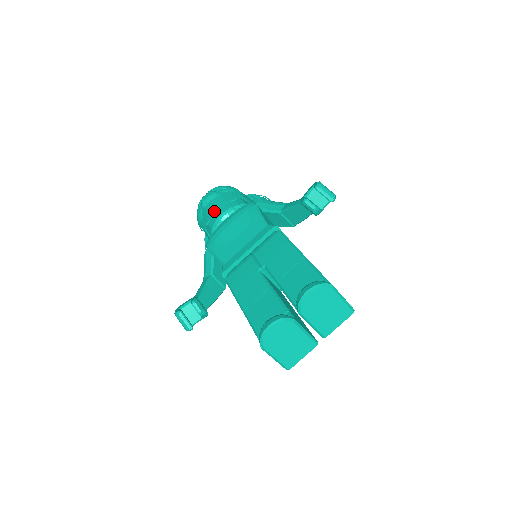
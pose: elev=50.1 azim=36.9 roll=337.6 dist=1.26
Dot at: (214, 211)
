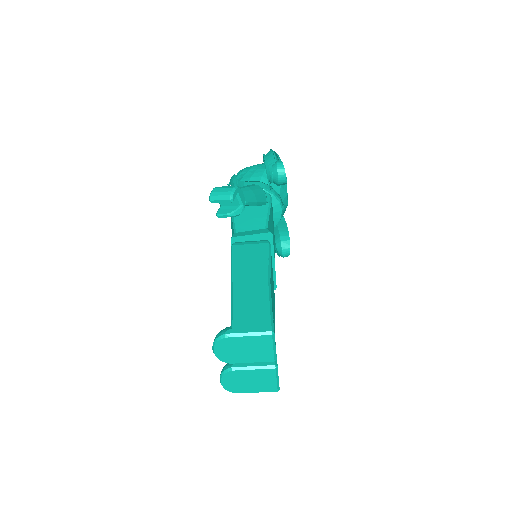
Dot at: occluded
